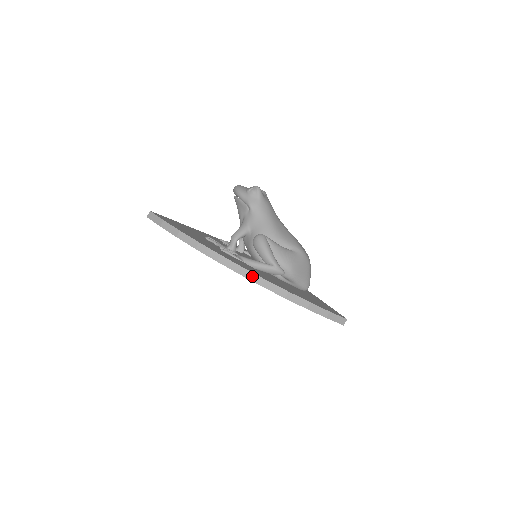
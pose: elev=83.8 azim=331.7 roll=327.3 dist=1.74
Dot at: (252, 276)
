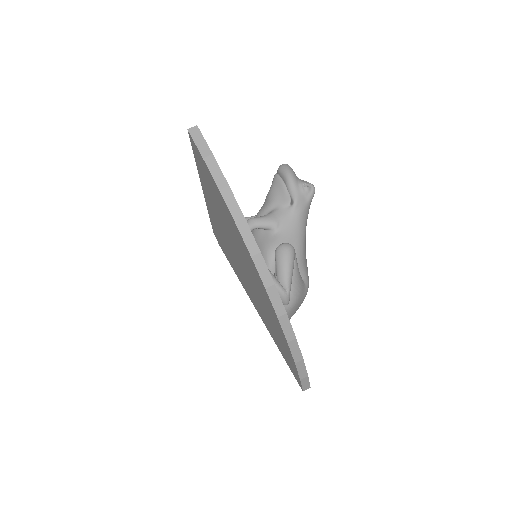
Dot at: (277, 300)
